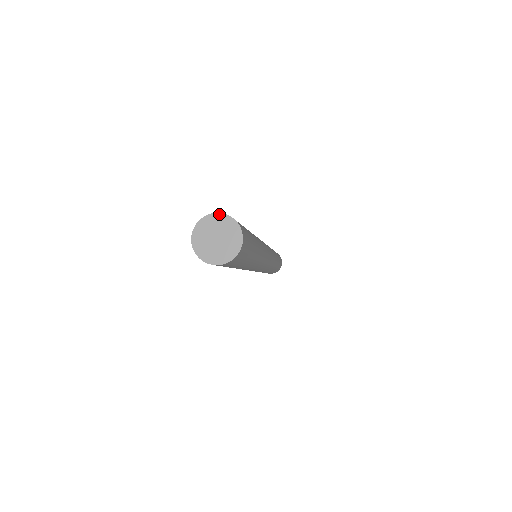
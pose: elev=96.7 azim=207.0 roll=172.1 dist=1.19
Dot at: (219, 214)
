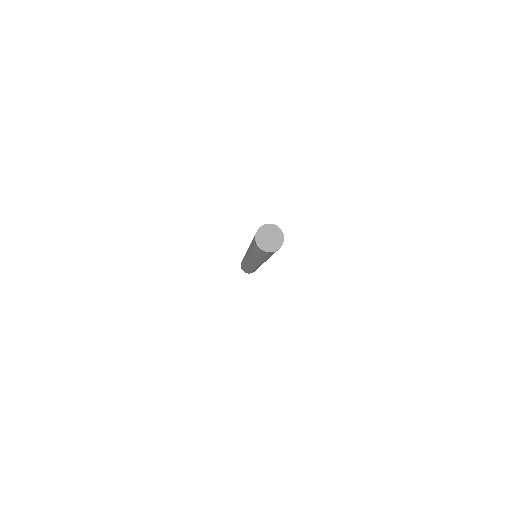
Dot at: (259, 229)
